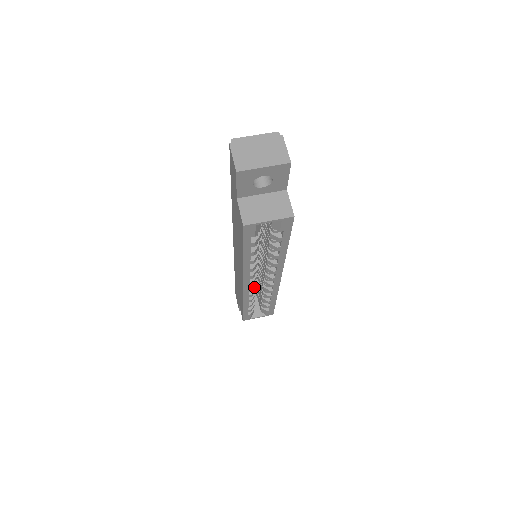
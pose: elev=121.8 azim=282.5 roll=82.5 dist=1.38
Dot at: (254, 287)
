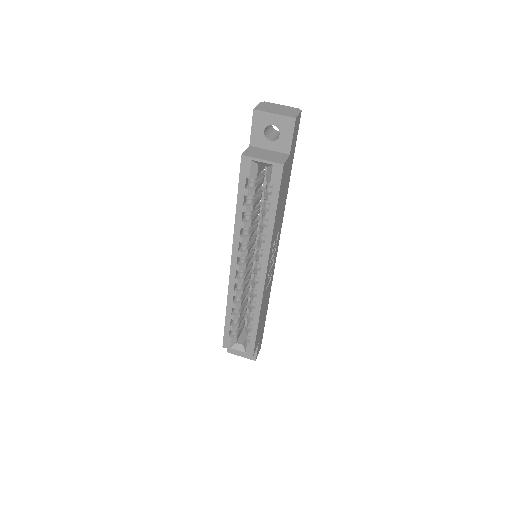
Dot at: (242, 288)
